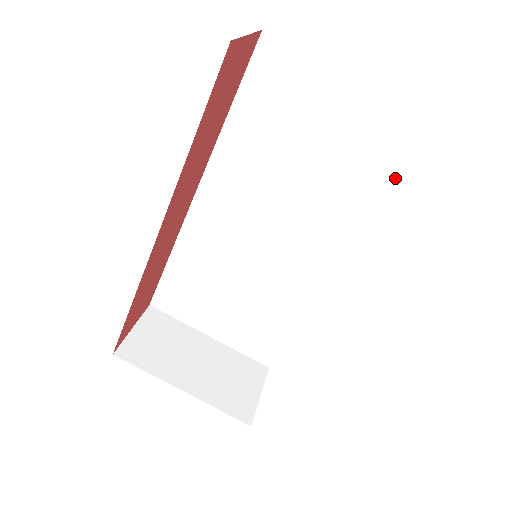
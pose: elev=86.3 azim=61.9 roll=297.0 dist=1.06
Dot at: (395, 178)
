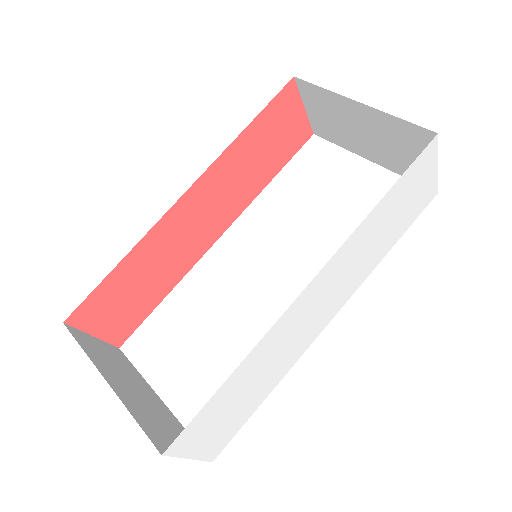
Dot at: occluded
